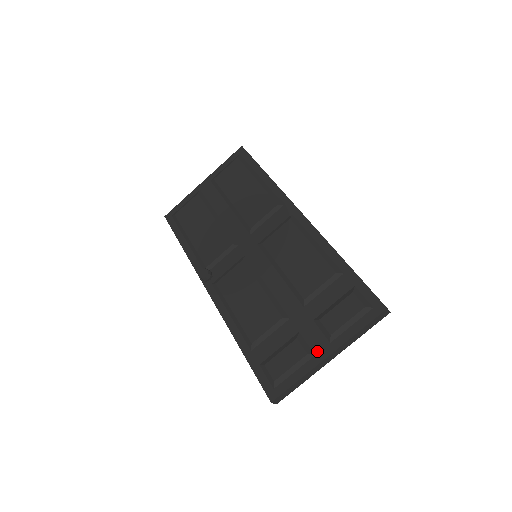
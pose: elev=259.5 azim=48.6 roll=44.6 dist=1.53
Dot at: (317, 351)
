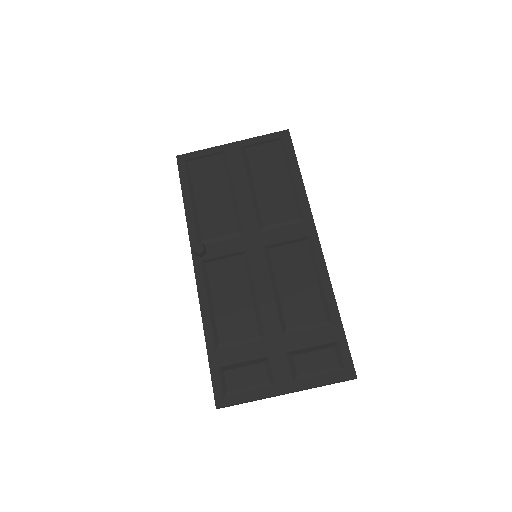
Dot at: (278, 383)
